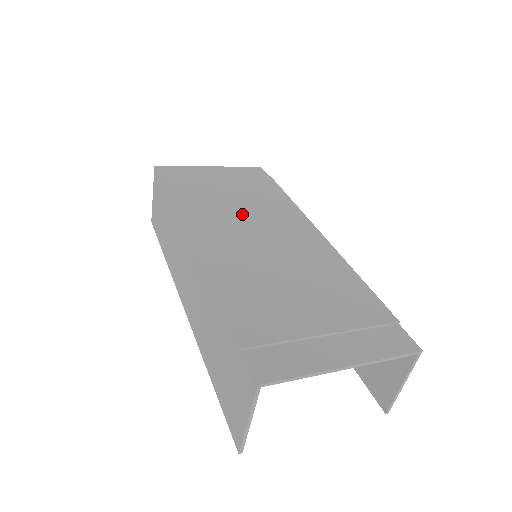
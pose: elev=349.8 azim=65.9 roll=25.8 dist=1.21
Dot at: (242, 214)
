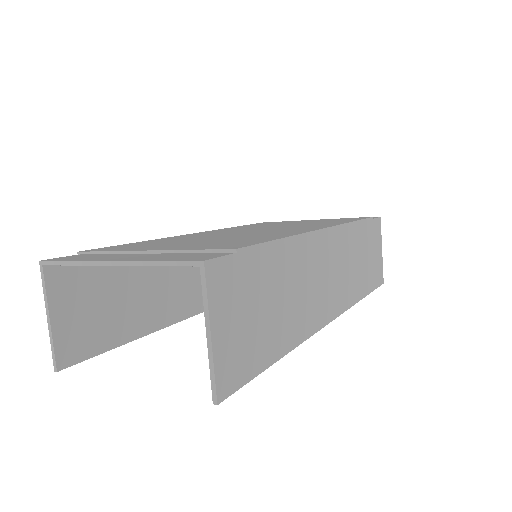
Dot at: (274, 226)
